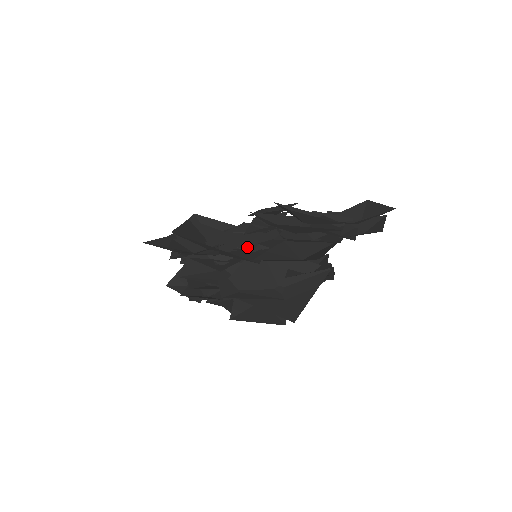
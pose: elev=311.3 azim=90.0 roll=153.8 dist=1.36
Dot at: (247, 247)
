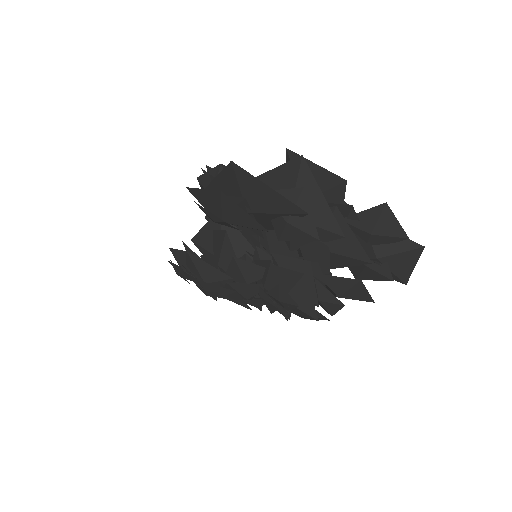
Dot at: (257, 236)
